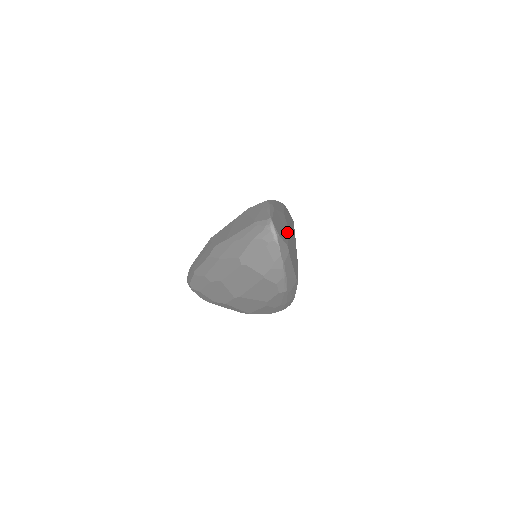
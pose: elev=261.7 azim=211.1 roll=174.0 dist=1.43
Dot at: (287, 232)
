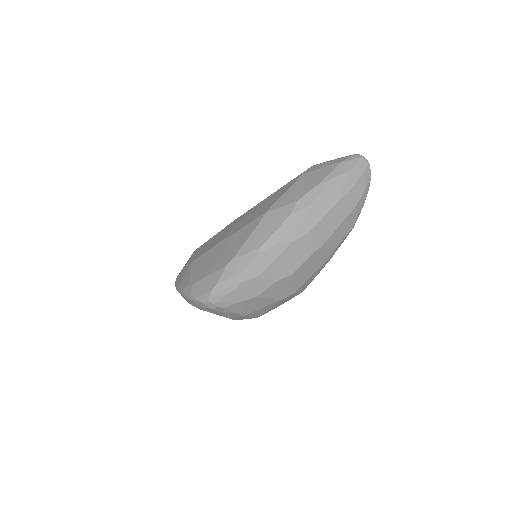
Dot at: occluded
